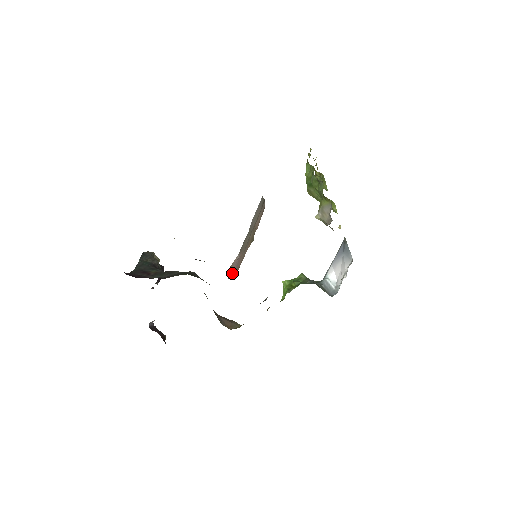
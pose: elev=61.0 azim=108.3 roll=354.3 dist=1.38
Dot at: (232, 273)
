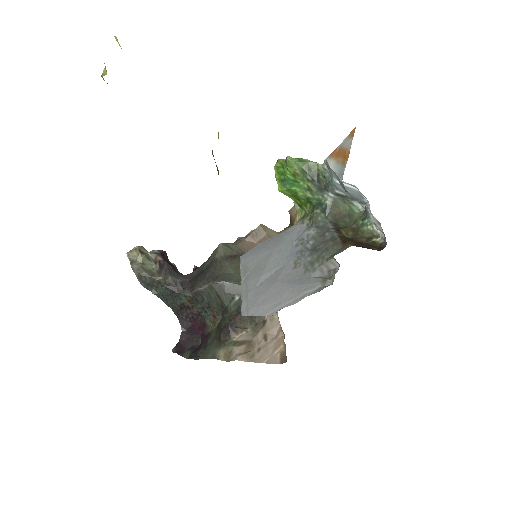
Dot at: occluded
